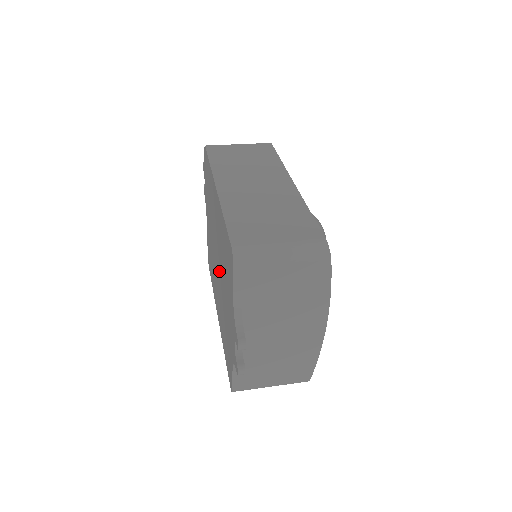
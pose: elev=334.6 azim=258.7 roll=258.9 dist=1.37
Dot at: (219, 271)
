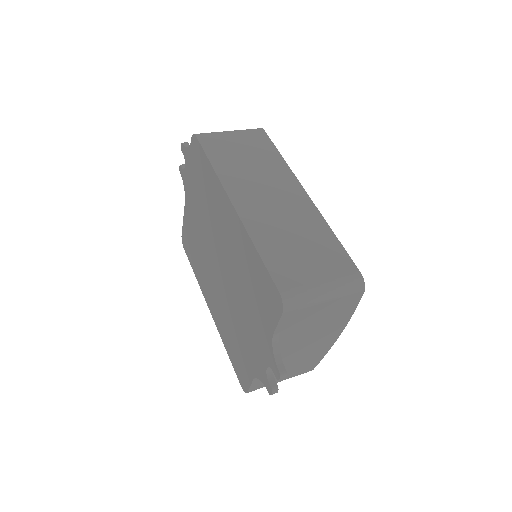
Dot at: (226, 279)
